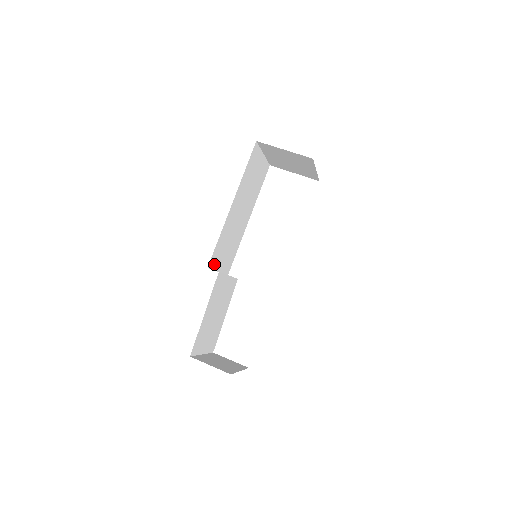
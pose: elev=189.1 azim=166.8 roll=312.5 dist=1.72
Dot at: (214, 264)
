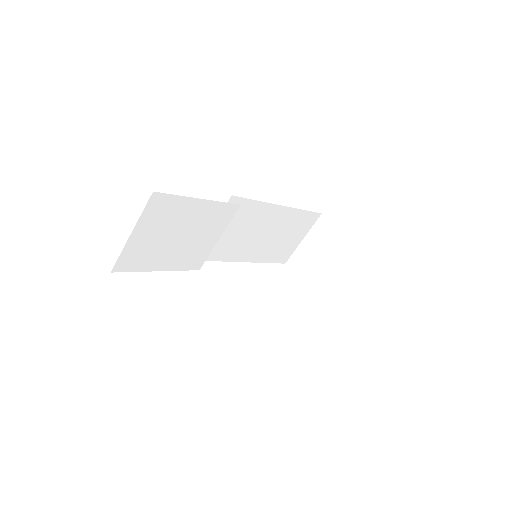
Dot at: occluded
